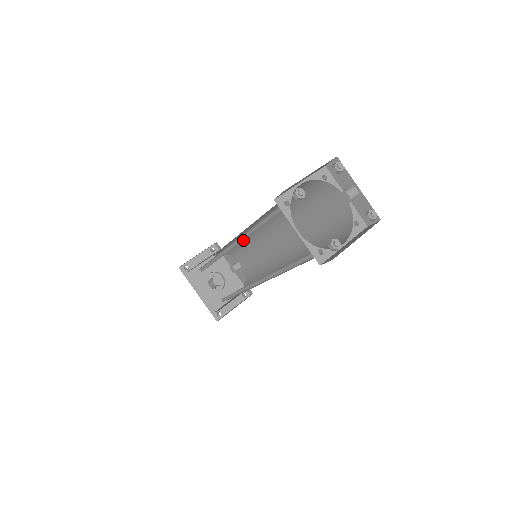
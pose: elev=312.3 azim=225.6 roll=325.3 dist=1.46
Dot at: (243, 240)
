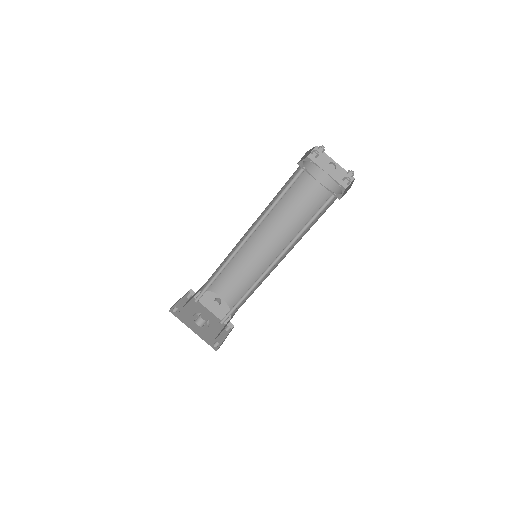
Dot at: (231, 260)
